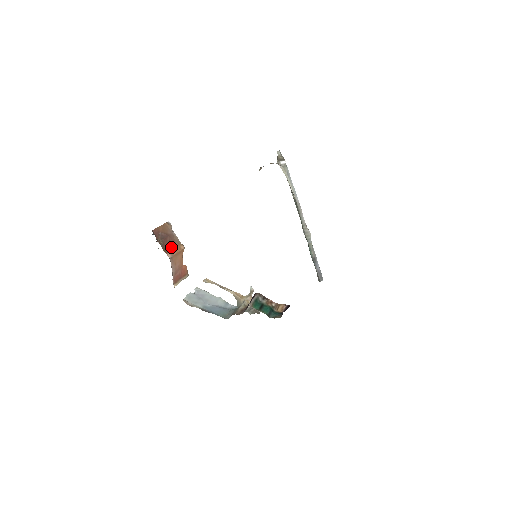
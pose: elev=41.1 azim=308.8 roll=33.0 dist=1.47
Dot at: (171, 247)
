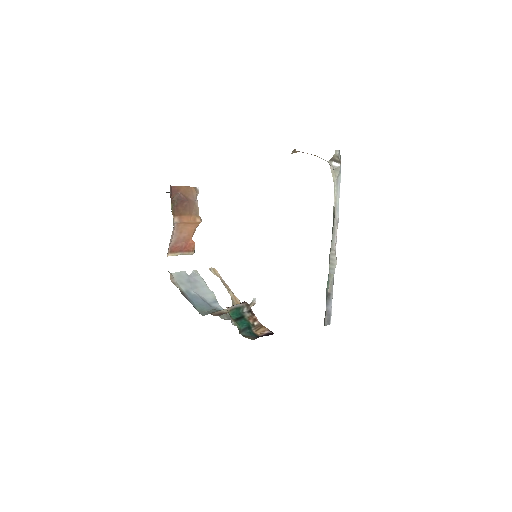
Dot at: (184, 213)
